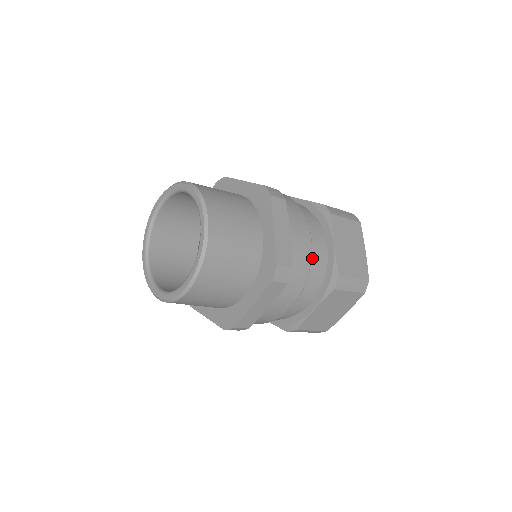
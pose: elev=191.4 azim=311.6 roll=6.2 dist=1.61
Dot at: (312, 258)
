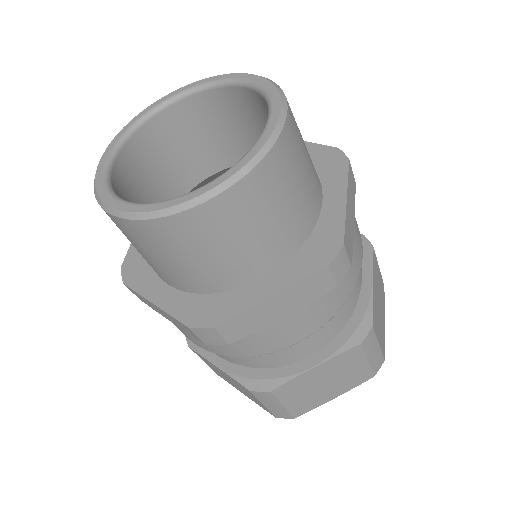
Dot at: occluded
